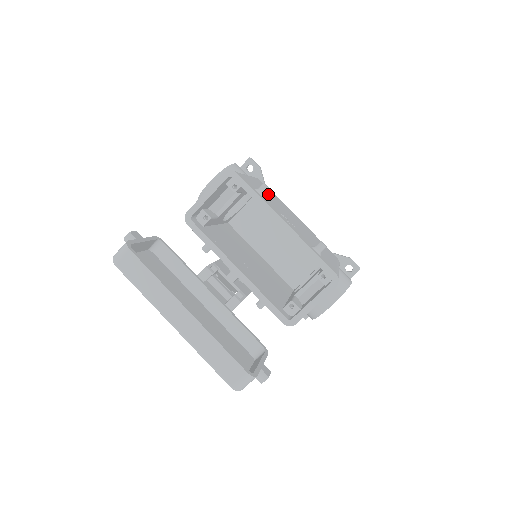
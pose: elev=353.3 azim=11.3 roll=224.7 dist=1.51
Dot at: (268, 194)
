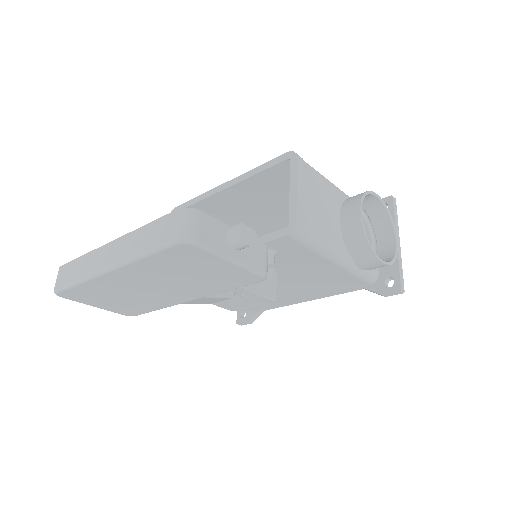
Dot at: occluded
